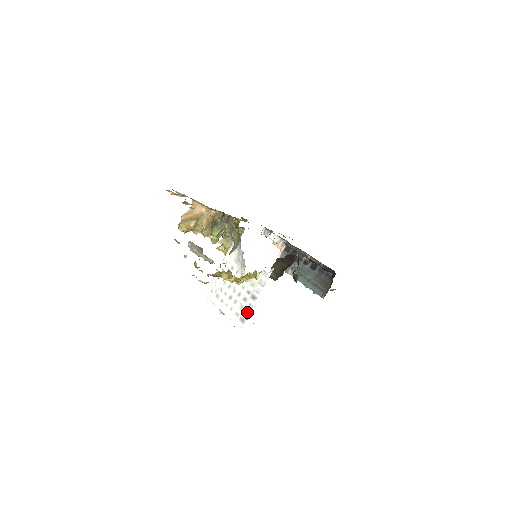
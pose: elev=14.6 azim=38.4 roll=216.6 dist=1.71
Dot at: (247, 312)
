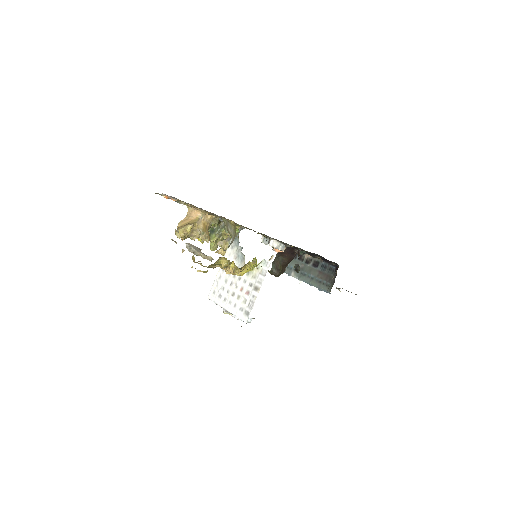
Dot at: (251, 304)
